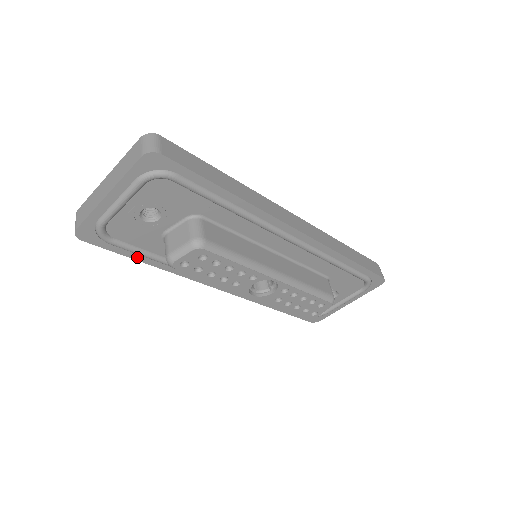
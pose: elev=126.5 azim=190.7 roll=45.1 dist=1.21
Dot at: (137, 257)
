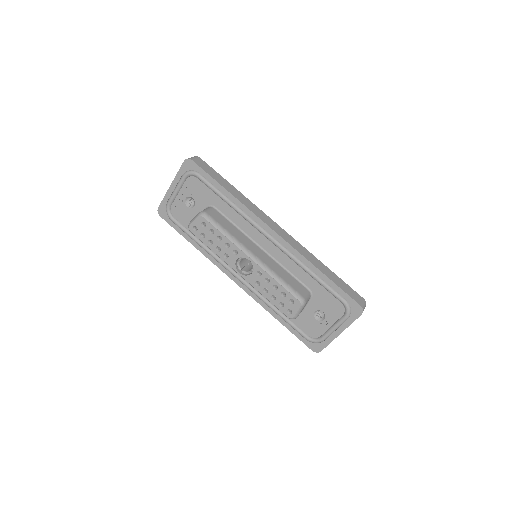
Dot at: (185, 236)
